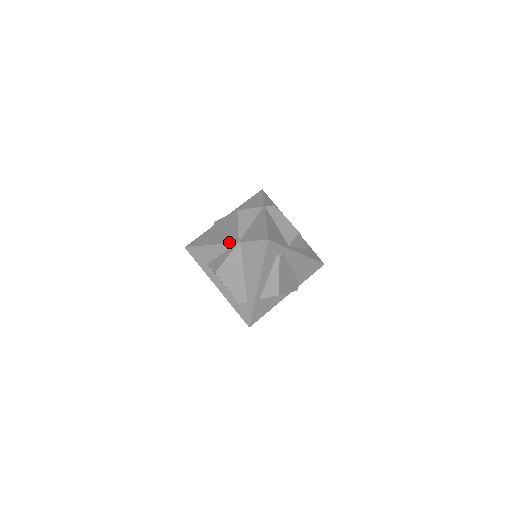
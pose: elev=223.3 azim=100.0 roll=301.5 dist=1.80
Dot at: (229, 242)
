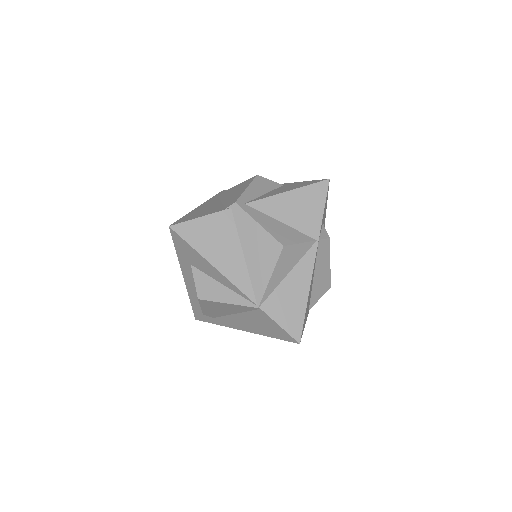
Dot at: (245, 292)
